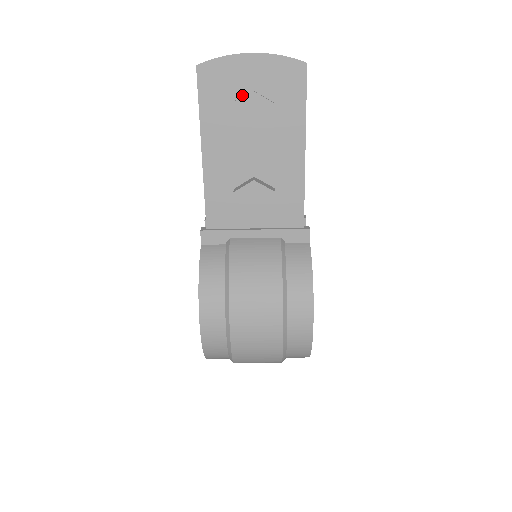
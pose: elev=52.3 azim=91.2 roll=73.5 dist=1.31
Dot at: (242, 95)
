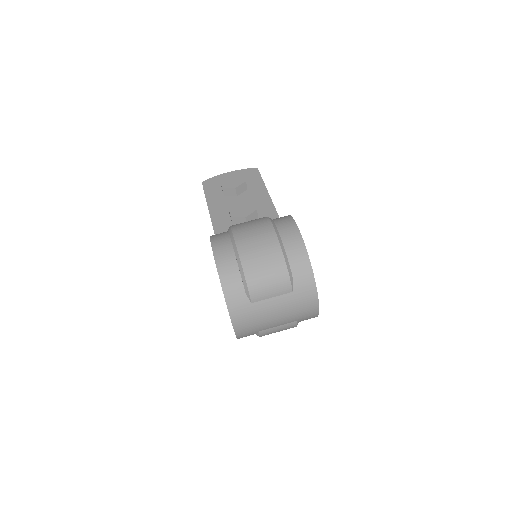
Dot at: occluded
